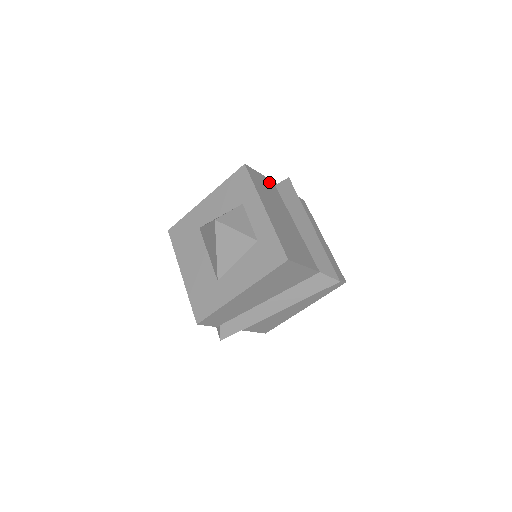
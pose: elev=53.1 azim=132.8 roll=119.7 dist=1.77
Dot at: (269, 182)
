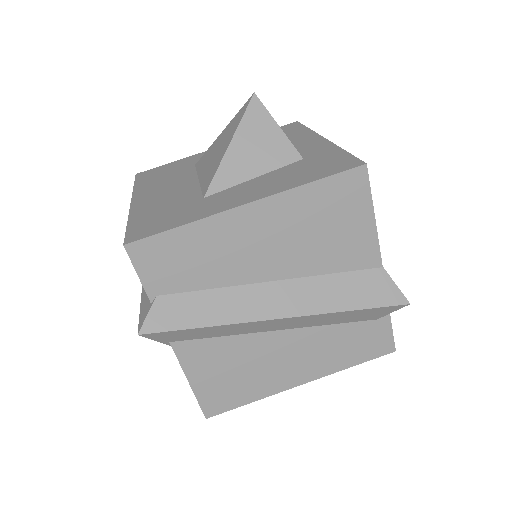
Dot at: occluded
